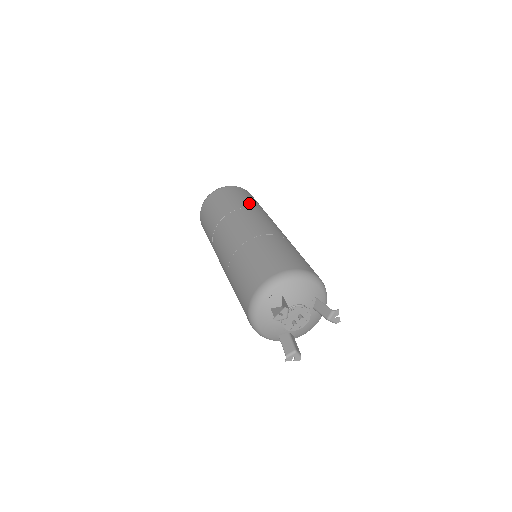
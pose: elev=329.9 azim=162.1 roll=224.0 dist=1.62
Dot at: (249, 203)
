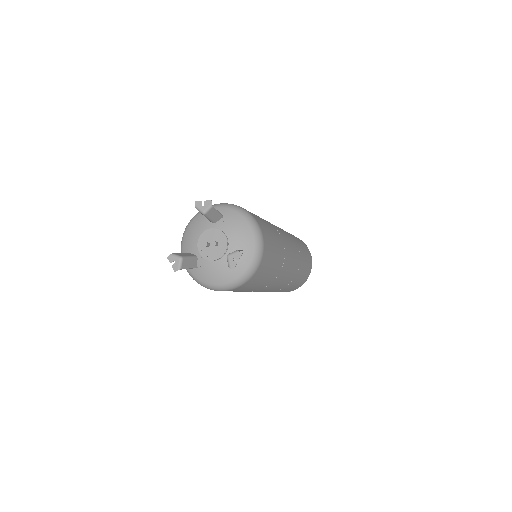
Dot at: (298, 242)
